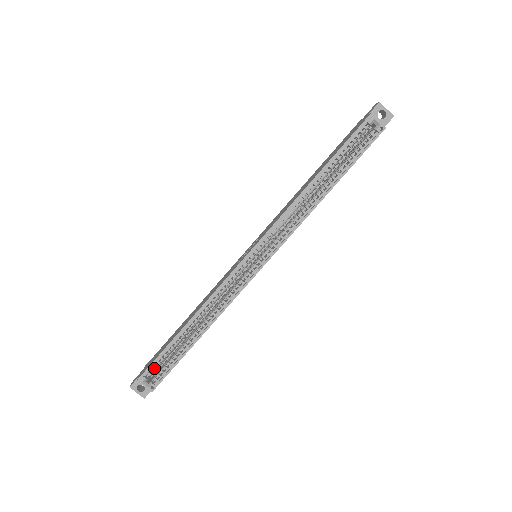
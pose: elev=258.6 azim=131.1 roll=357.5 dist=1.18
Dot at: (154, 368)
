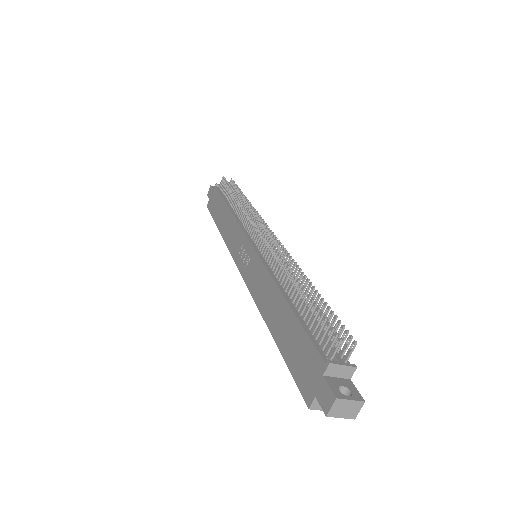
Dot at: occluded
